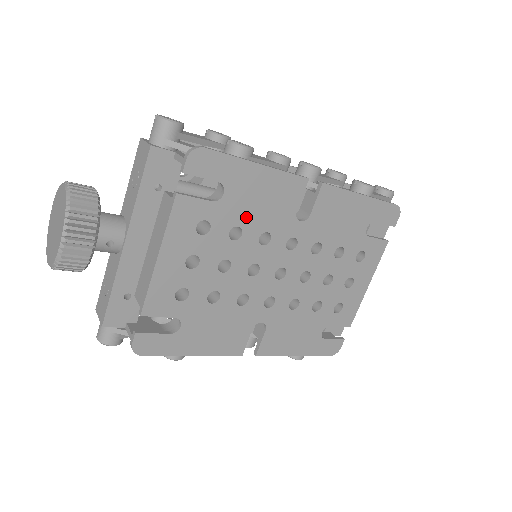
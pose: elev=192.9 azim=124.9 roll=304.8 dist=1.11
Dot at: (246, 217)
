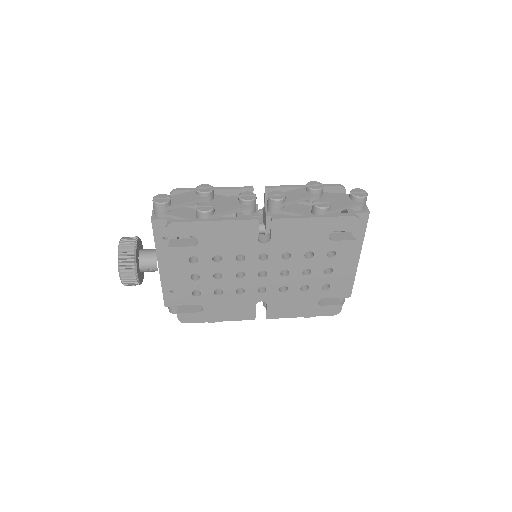
Dot at: (220, 249)
